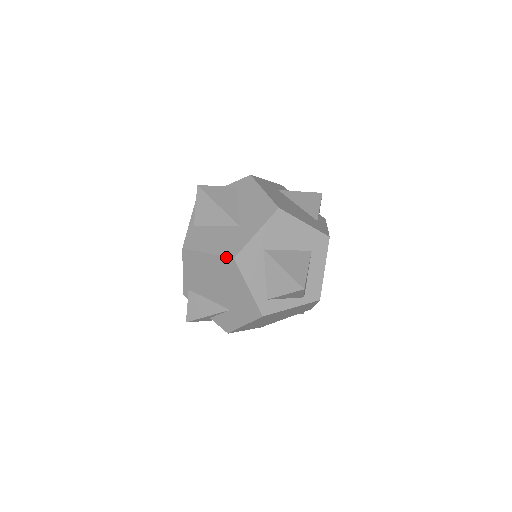
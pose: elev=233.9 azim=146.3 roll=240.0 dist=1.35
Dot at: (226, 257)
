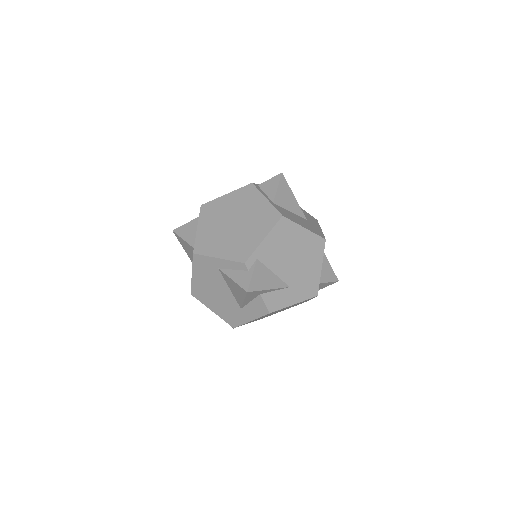
Dot at: (320, 236)
